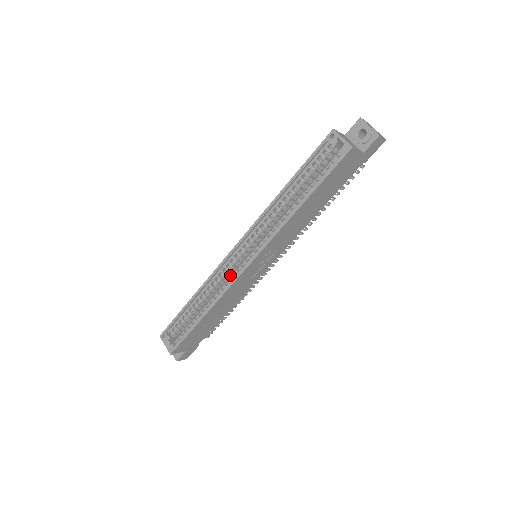
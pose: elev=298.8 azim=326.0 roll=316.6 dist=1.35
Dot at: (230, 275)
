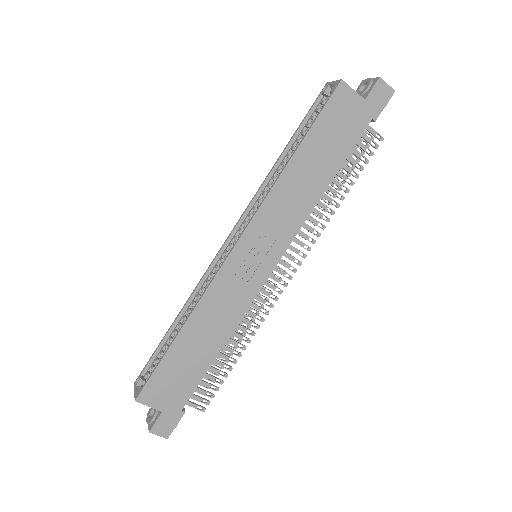
Dot at: occluded
